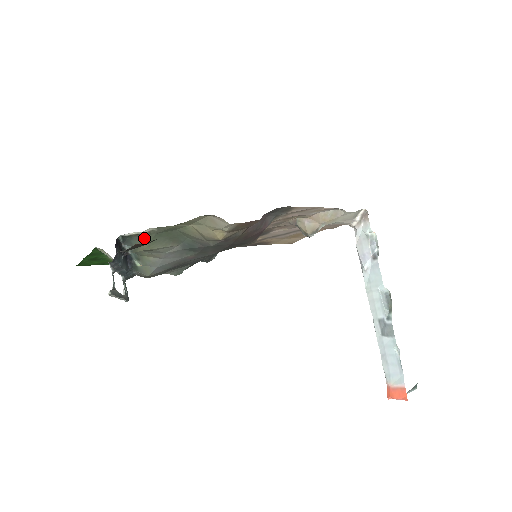
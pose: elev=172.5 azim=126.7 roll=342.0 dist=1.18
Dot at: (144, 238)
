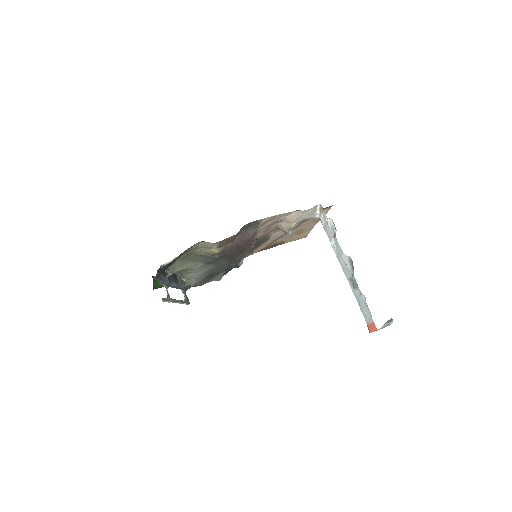
Dot at: (175, 264)
